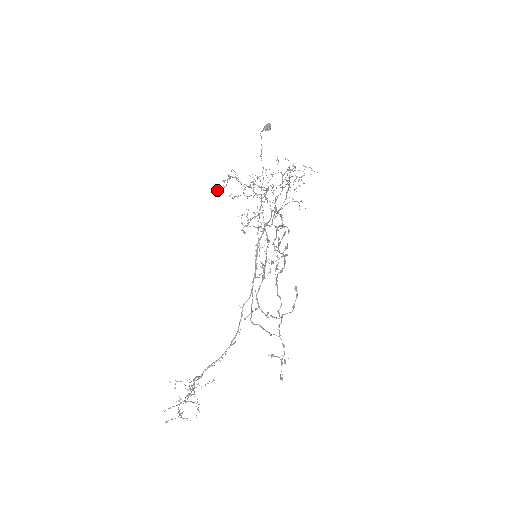
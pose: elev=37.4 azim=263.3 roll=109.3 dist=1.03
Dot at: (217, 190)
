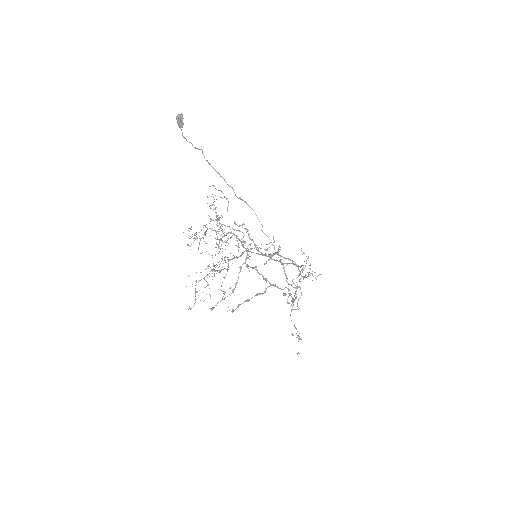
Dot at: (194, 234)
